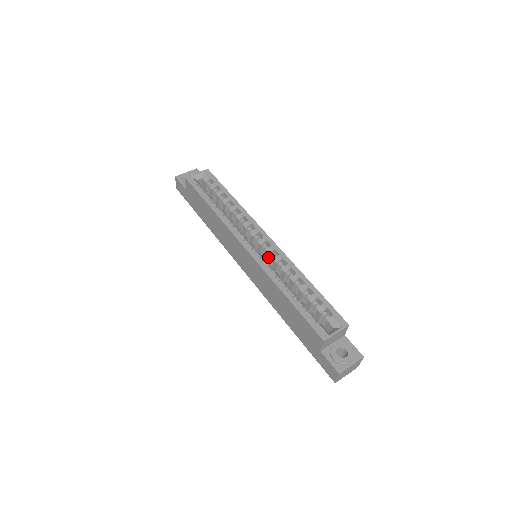
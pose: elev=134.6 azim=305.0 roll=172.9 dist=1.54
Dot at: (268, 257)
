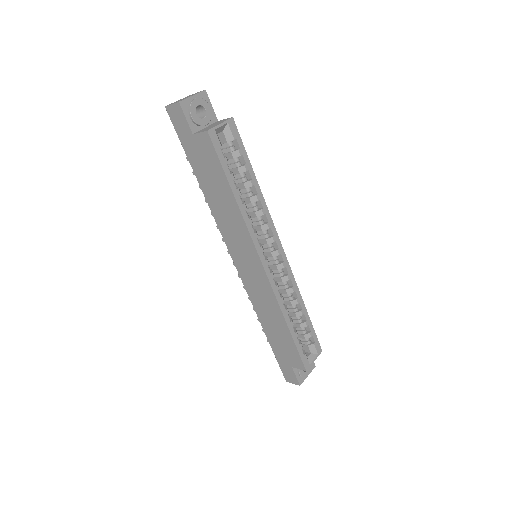
Dot at: (274, 269)
